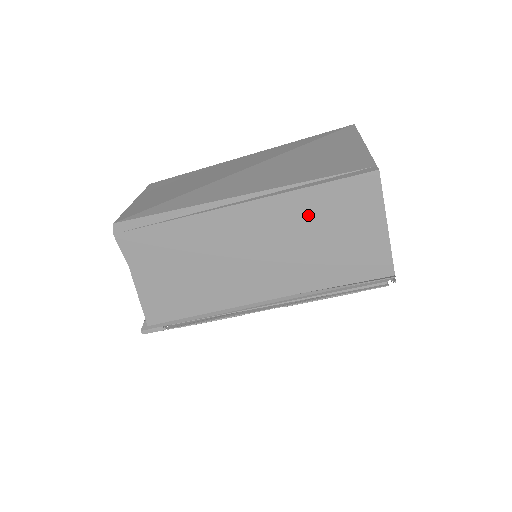
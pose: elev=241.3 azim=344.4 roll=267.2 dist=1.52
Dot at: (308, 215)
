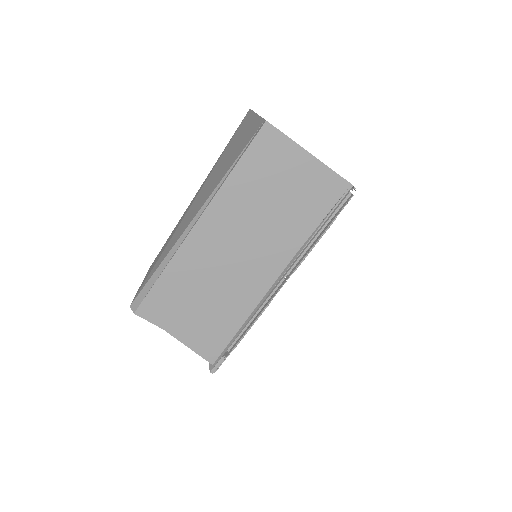
Dot at: (248, 192)
